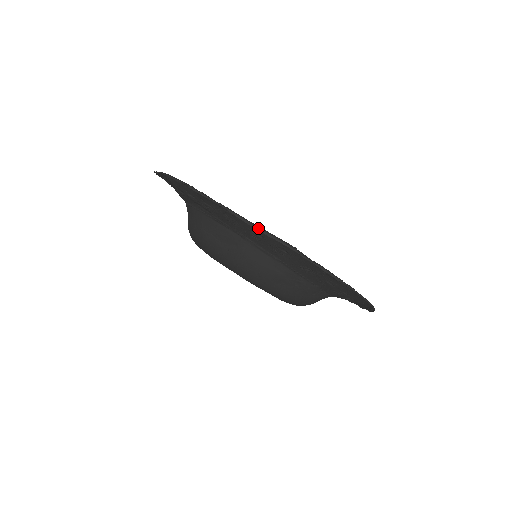
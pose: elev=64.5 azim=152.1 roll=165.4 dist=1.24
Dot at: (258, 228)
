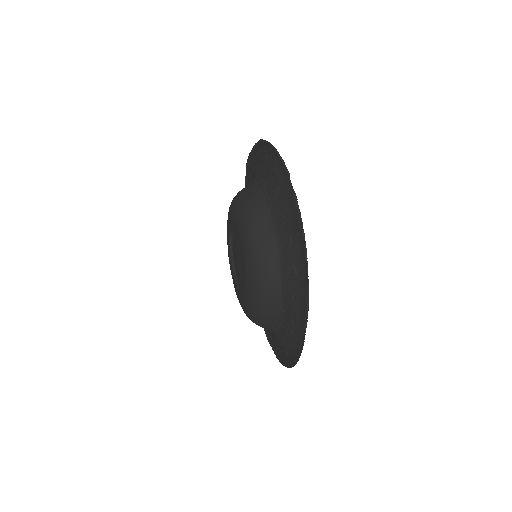
Dot at: (278, 152)
